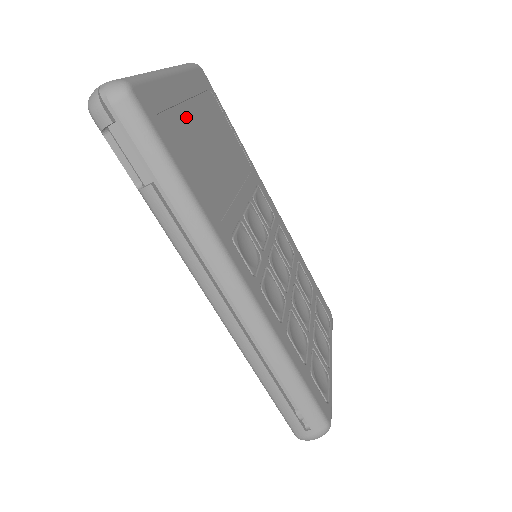
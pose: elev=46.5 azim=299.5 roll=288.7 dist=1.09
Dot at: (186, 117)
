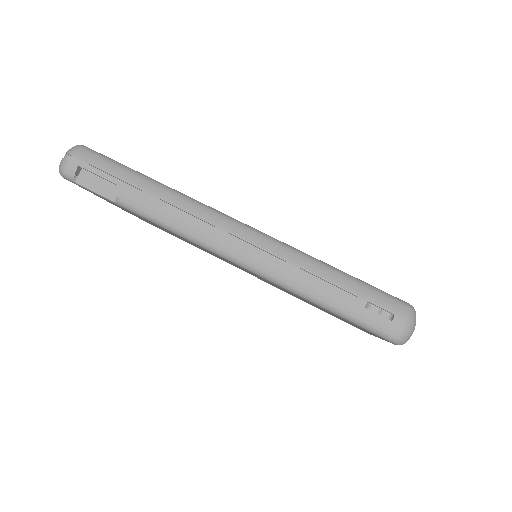
Dot at: occluded
